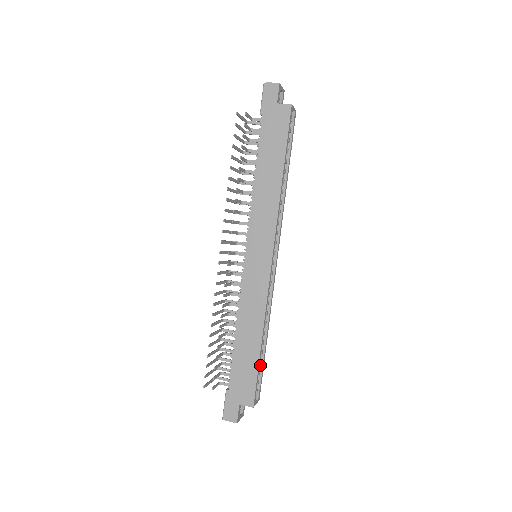
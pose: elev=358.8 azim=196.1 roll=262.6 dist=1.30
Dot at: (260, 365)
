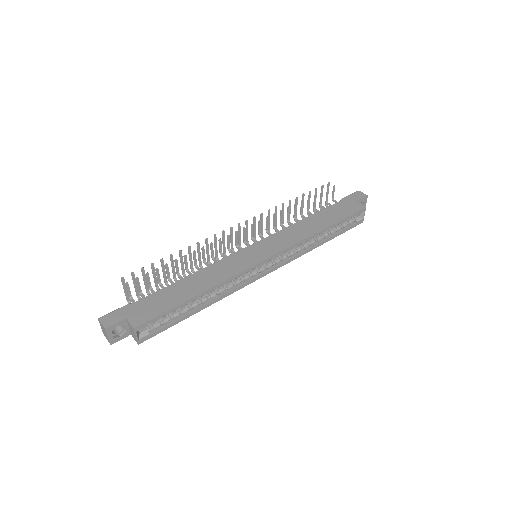
Dot at: (173, 320)
